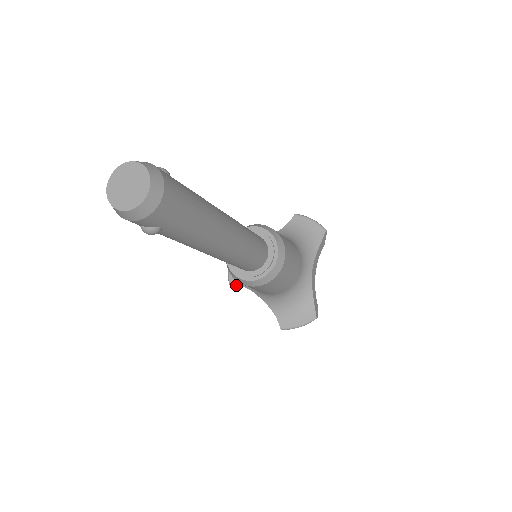
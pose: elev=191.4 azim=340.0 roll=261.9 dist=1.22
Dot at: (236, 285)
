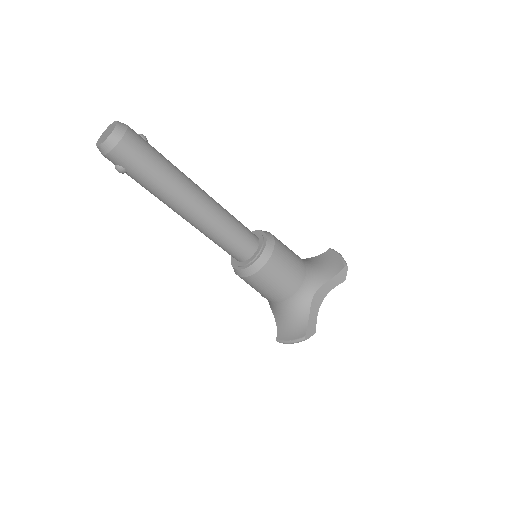
Dot at: occluded
